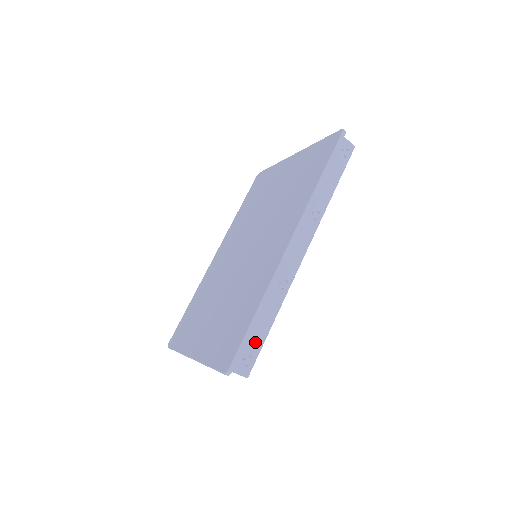
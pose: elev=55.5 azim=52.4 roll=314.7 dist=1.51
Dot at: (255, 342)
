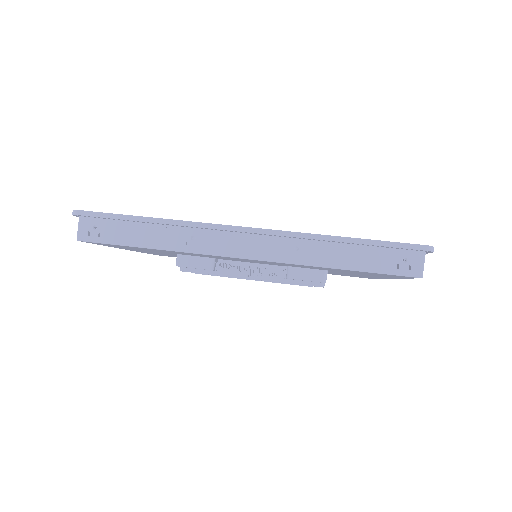
Dot at: (117, 233)
